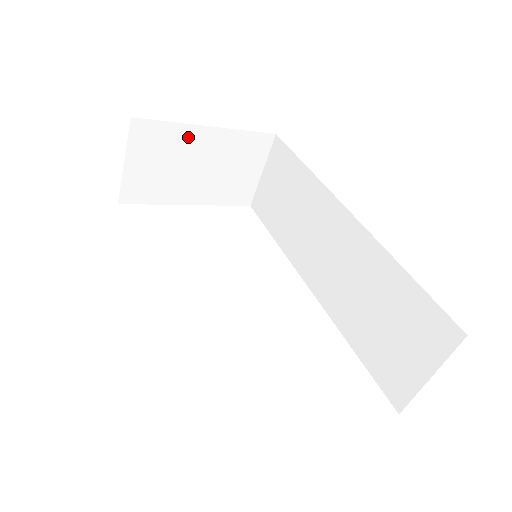
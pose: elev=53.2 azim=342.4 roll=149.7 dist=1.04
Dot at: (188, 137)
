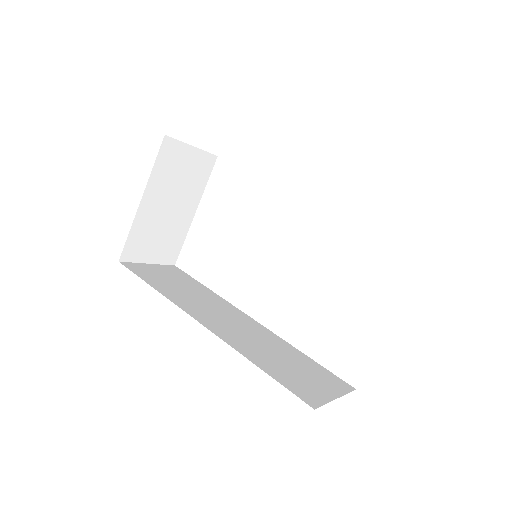
Dot at: (144, 217)
